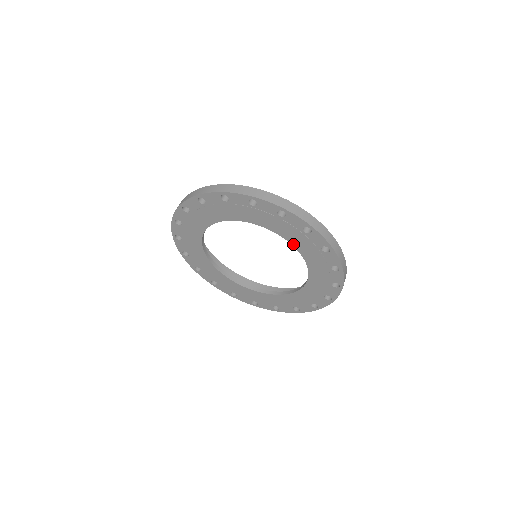
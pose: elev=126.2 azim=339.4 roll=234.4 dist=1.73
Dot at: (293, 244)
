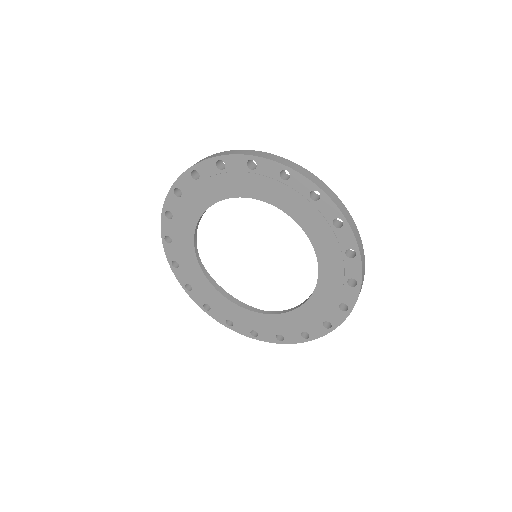
Dot at: (320, 261)
